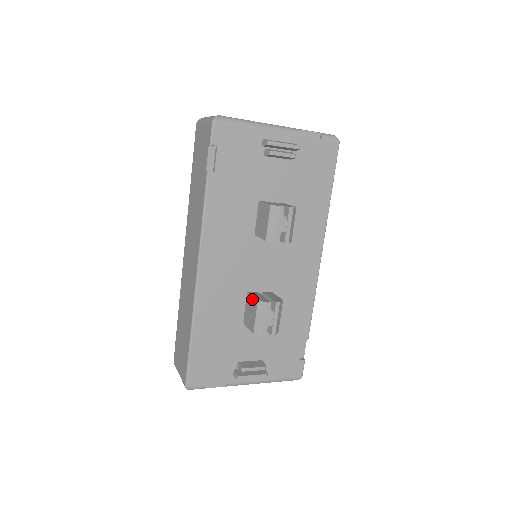
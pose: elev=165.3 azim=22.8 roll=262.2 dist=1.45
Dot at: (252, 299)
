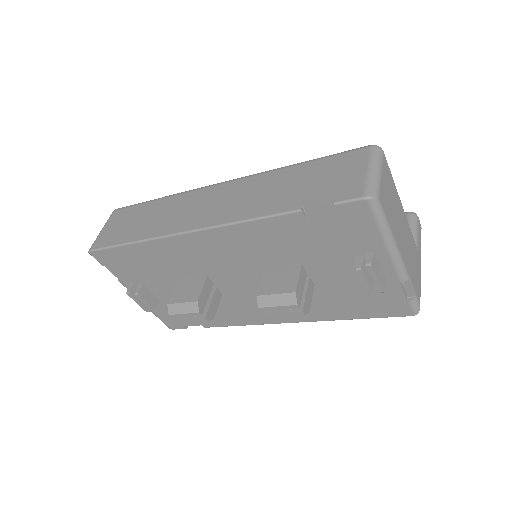
Dot at: (199, 289)
